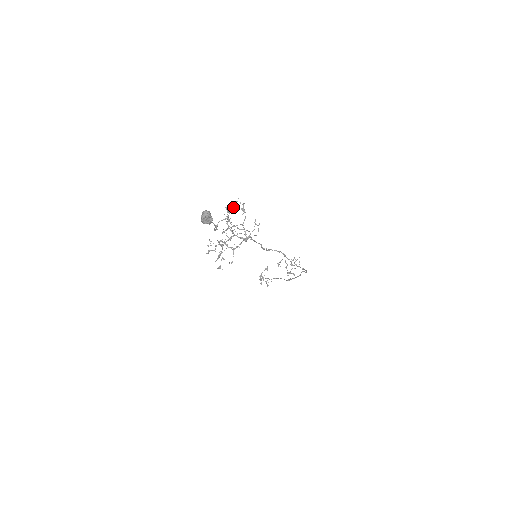
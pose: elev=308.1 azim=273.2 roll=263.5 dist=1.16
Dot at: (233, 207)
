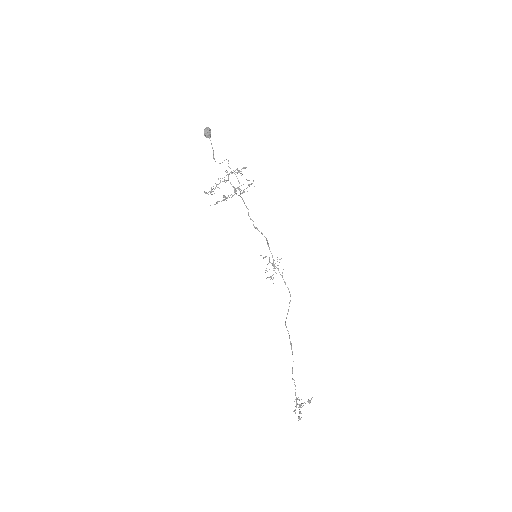
Dot at: (241, 169)
